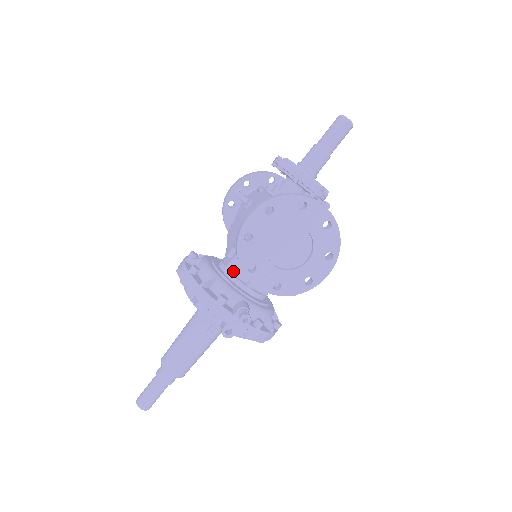
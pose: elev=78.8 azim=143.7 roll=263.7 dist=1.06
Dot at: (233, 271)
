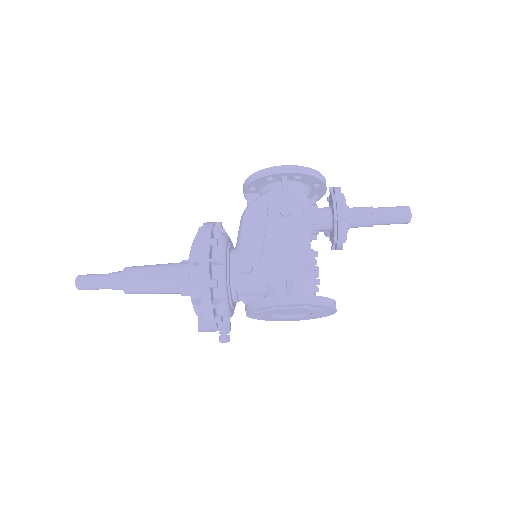
Dot at: (238, 288)
